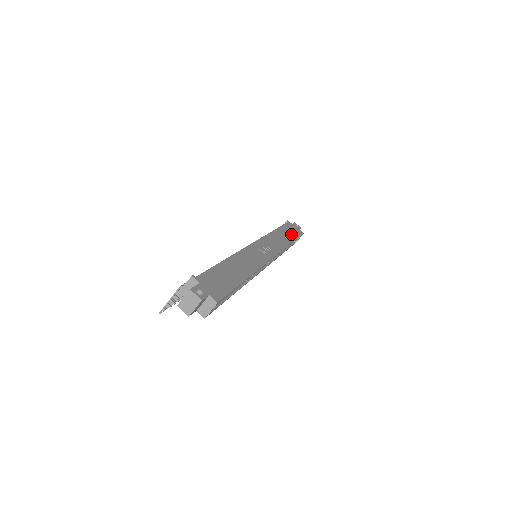
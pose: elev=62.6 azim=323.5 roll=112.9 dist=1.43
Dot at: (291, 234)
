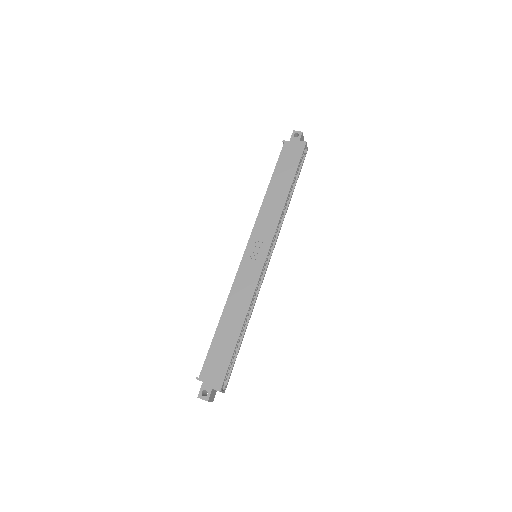
Dot at: (288, 171)
